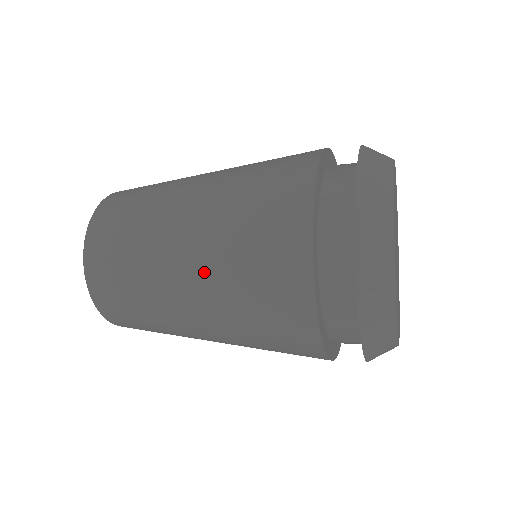
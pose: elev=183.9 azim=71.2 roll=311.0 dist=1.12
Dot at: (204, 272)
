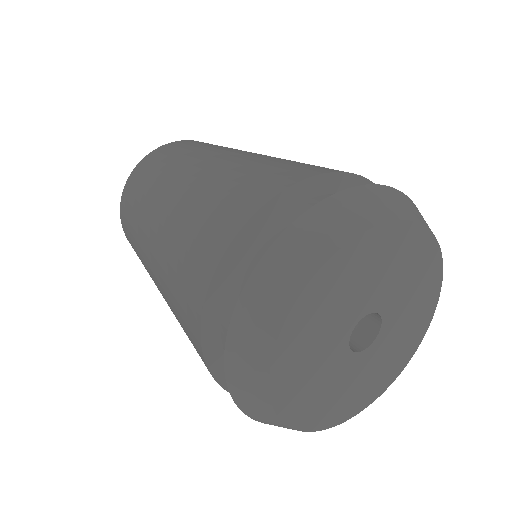
Dot at: (158, 278)
